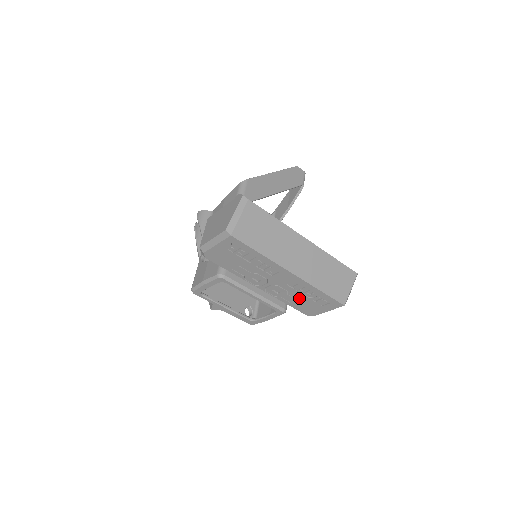
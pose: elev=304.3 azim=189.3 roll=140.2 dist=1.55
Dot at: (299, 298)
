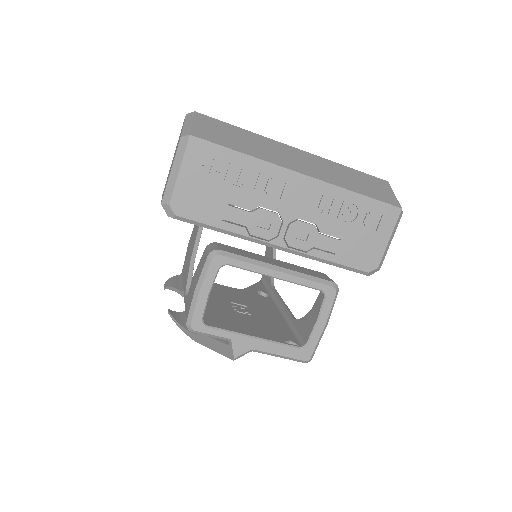
Dot at: (338, 233)
